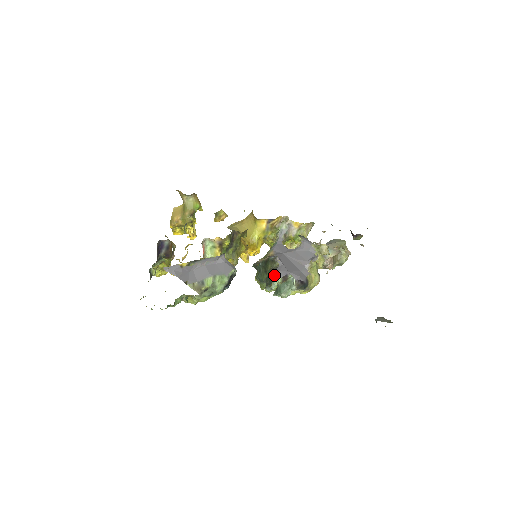
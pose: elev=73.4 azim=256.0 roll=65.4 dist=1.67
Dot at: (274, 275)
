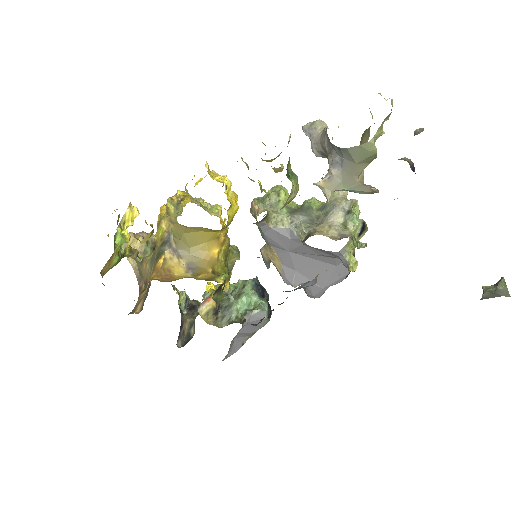
Dot at: occluded
